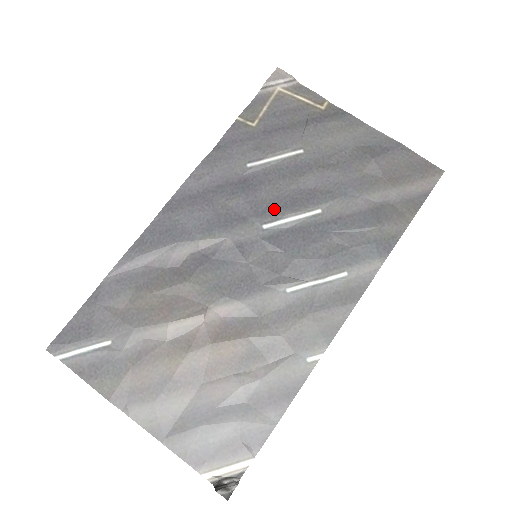
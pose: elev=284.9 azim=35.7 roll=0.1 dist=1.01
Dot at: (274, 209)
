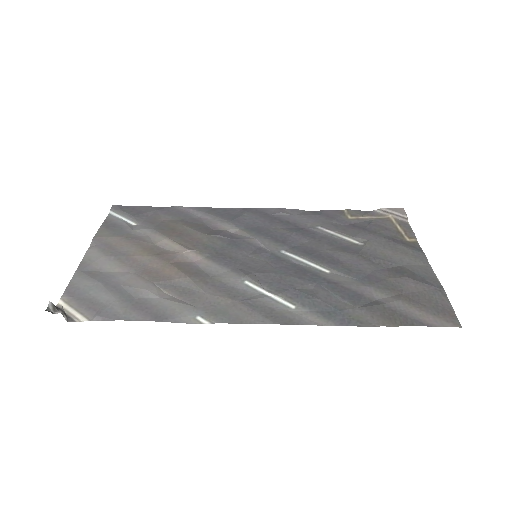
Dot at: (301, 250)
